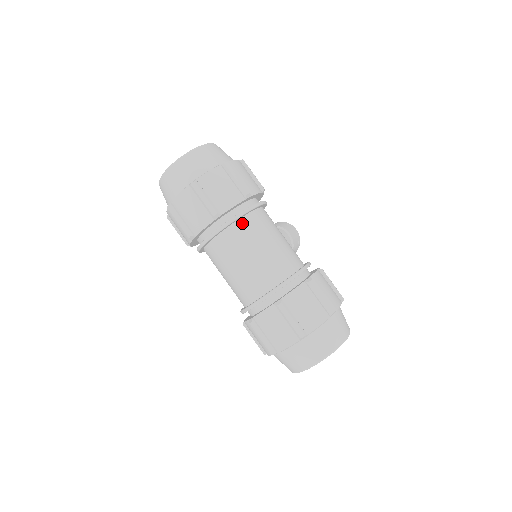
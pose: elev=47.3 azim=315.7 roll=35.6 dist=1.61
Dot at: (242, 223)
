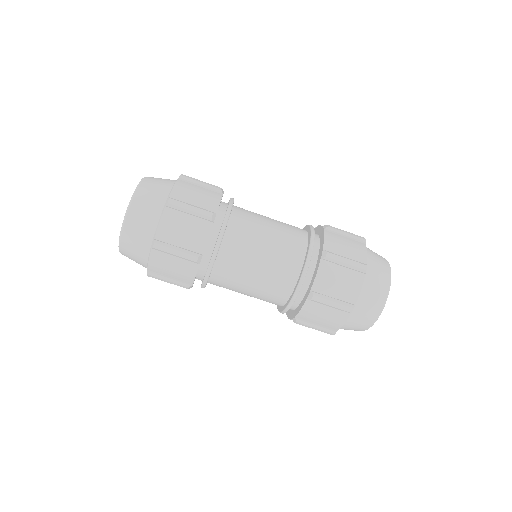
Dot at: (235, 216)
